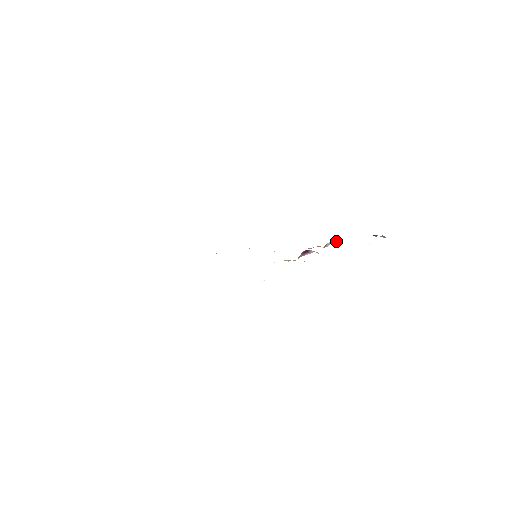
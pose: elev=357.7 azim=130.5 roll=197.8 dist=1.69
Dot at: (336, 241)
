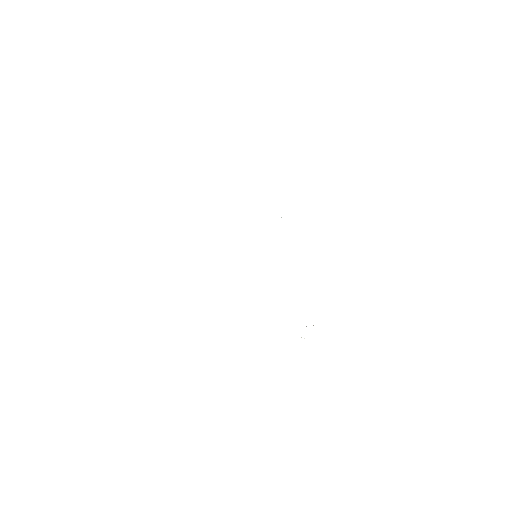
Dot at: occluded
